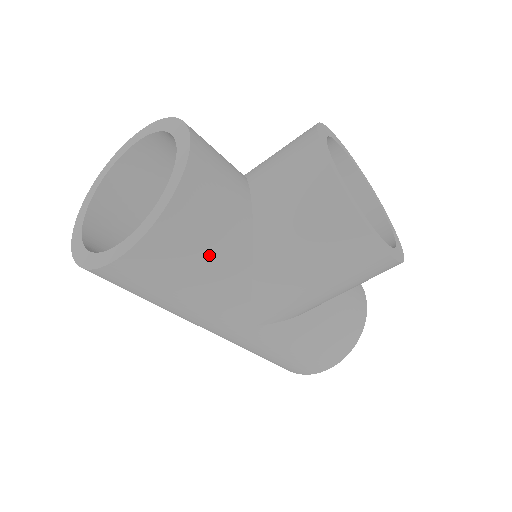
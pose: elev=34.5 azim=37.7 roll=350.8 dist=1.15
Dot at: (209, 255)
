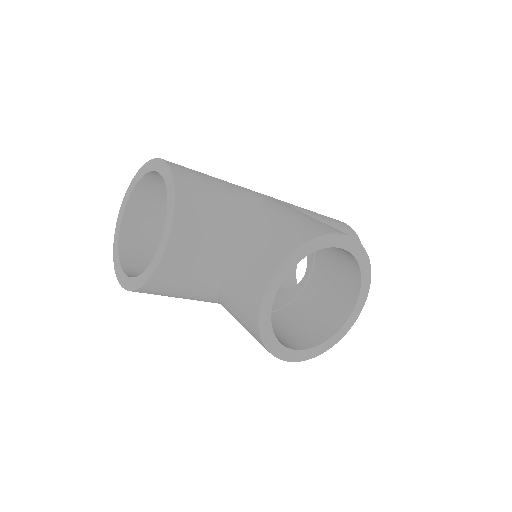
Dot at: (179, 297)
